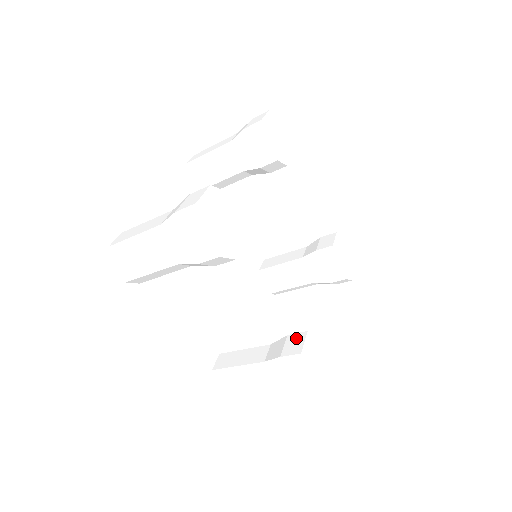
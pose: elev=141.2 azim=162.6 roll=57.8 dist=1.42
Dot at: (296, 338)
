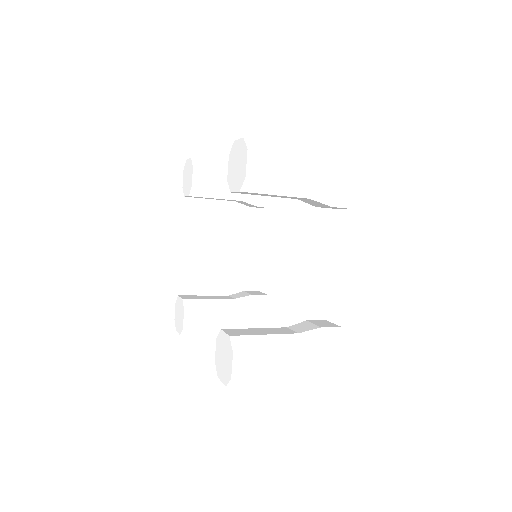
Dot at: (320, 321)
